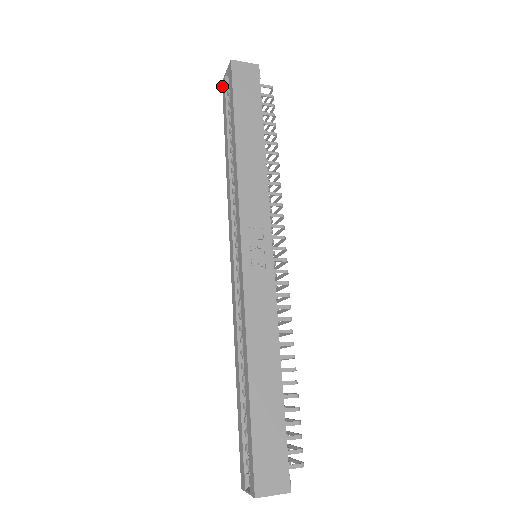
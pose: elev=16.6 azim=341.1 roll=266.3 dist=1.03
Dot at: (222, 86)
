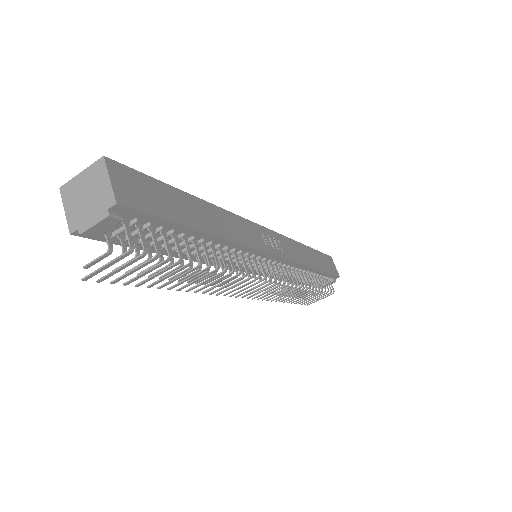
Dot at: occluded
